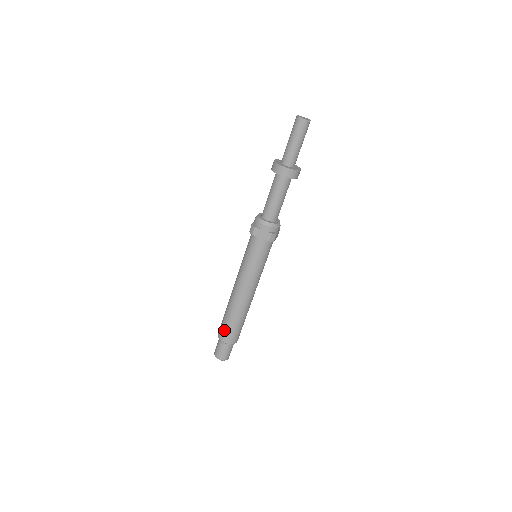
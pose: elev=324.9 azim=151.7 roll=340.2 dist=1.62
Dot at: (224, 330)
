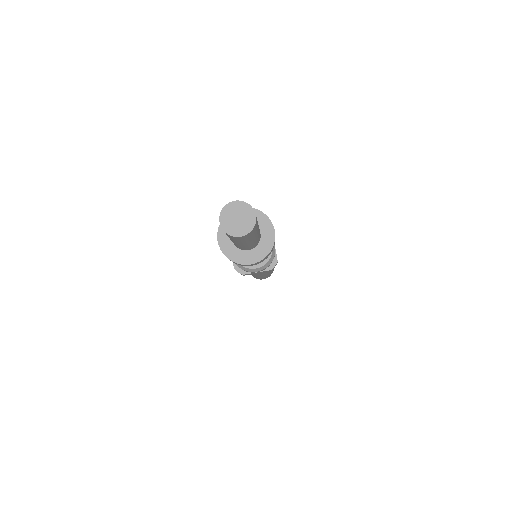
Dot at: occluded
